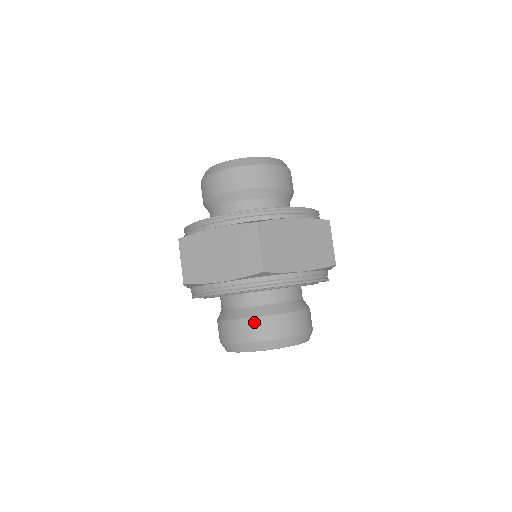
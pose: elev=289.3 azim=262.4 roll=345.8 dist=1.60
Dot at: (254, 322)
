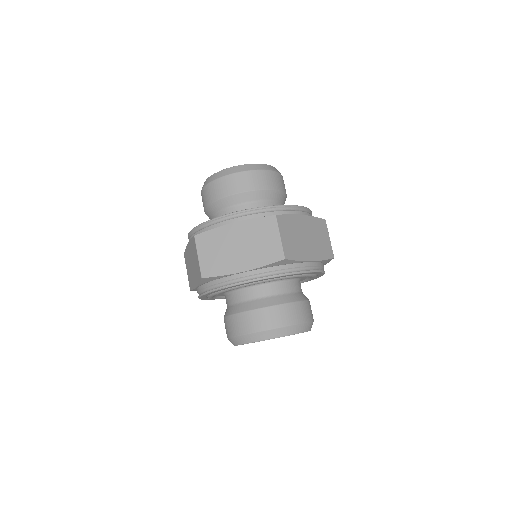
Dot at: (270, 311)
